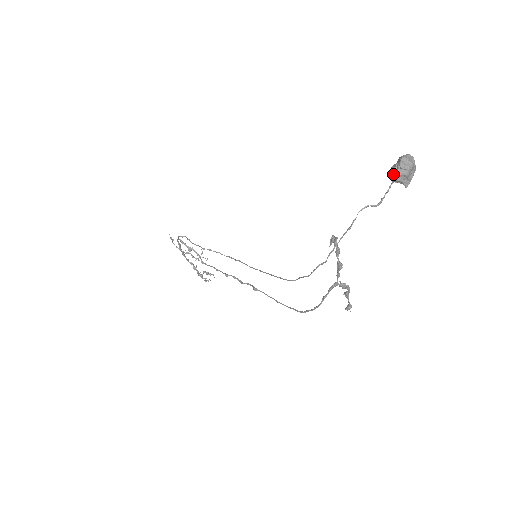
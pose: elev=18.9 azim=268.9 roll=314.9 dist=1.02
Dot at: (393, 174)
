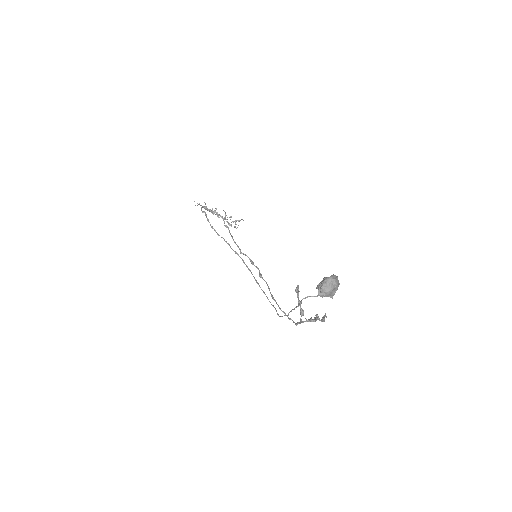
Dot at: (318, 292)
